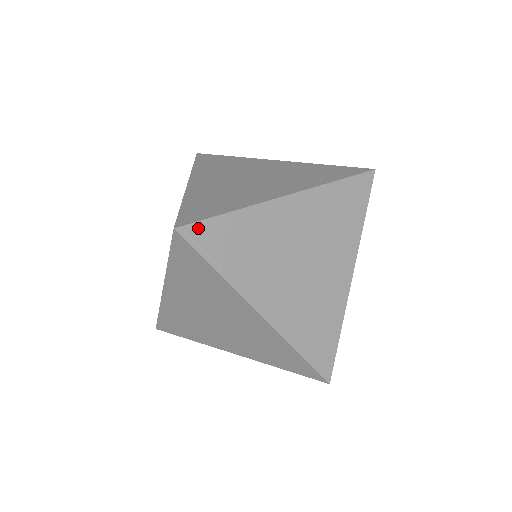
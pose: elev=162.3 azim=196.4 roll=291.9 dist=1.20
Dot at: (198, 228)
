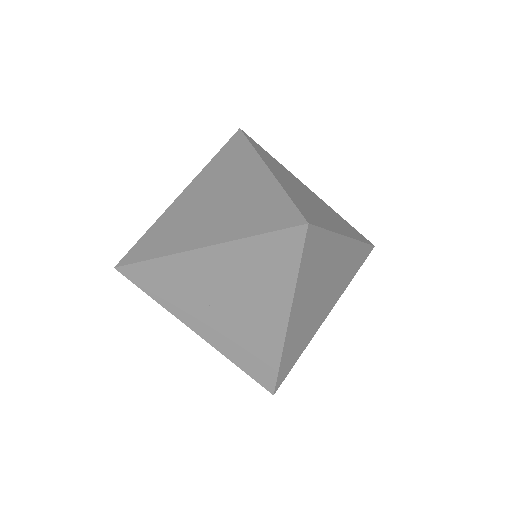
Dot at: (129, 255)
